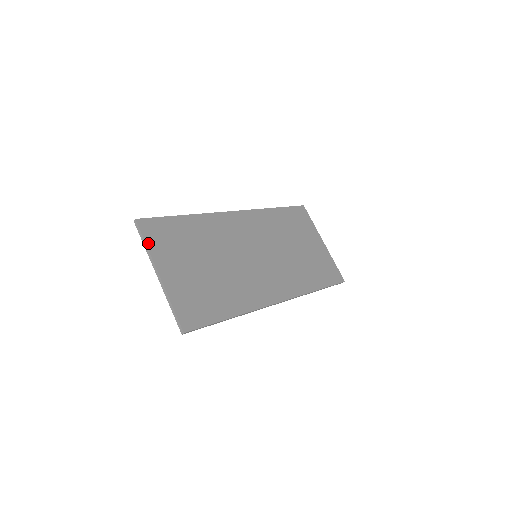
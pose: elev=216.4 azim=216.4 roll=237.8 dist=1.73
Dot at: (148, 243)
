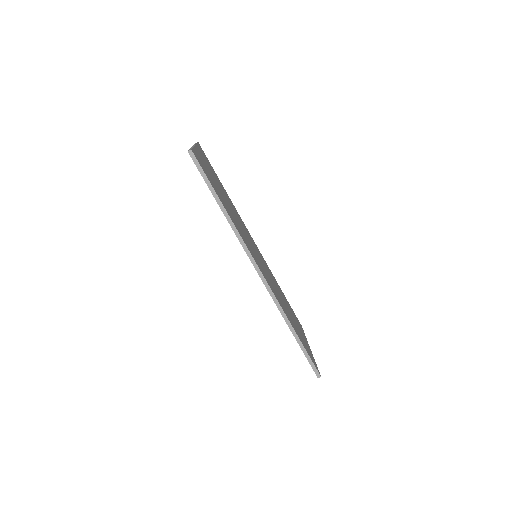
Dot at: (198, 145)
